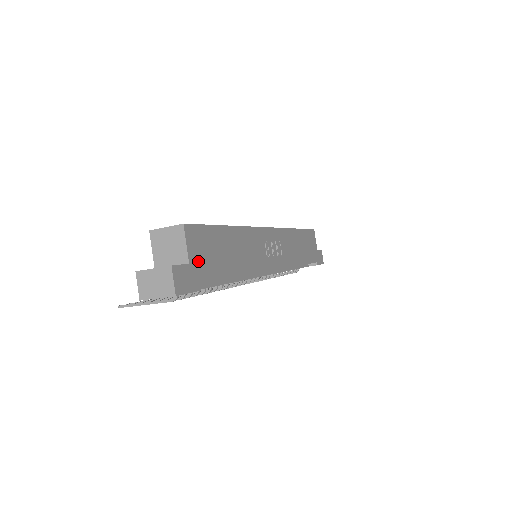
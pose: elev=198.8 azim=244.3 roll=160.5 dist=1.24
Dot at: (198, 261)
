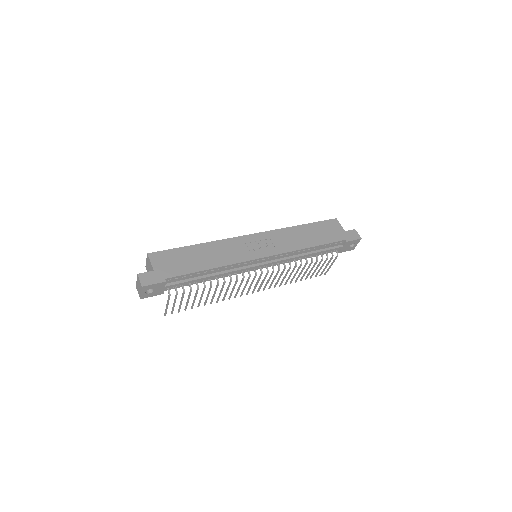
Dot at: (163, 268)
